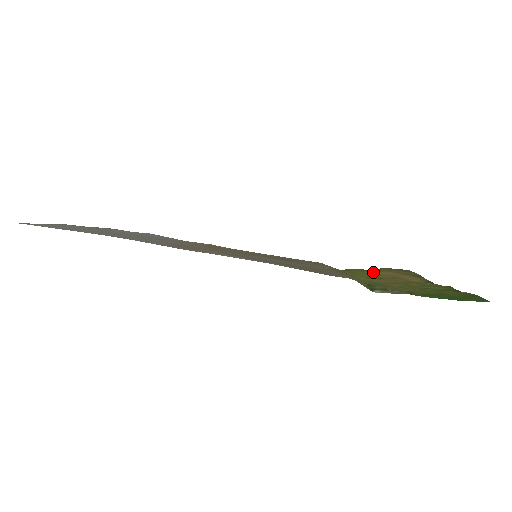
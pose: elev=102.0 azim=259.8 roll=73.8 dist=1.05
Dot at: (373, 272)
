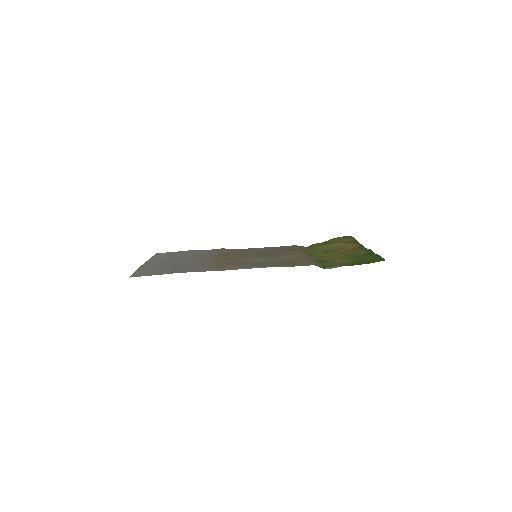
Dot at: (327, 245)
